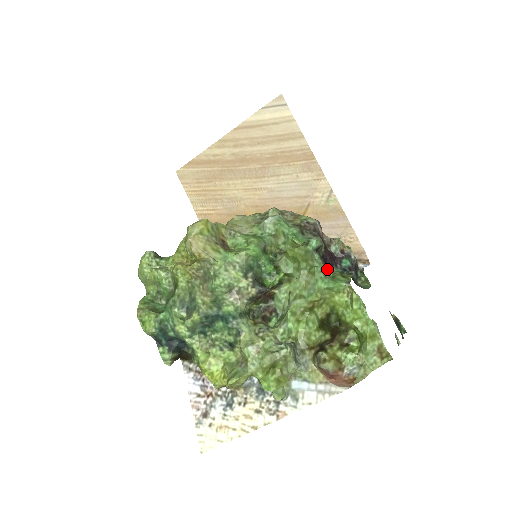
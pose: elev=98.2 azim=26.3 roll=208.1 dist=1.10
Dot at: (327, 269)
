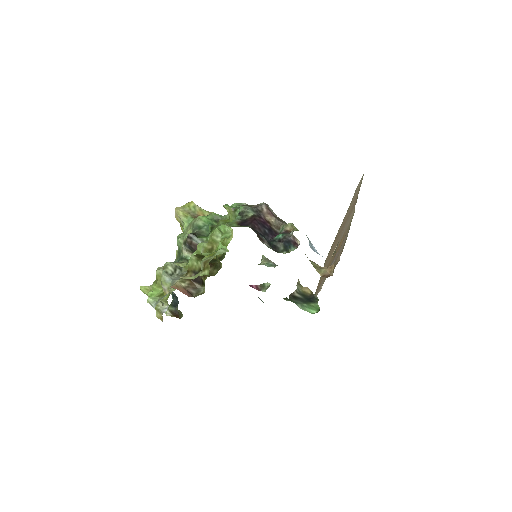
Dot at: (235, 224)
